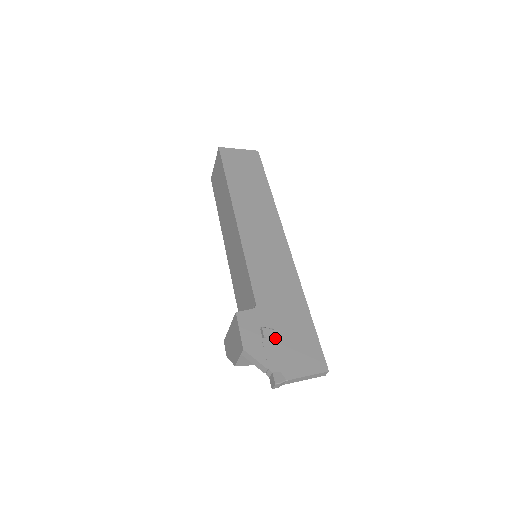
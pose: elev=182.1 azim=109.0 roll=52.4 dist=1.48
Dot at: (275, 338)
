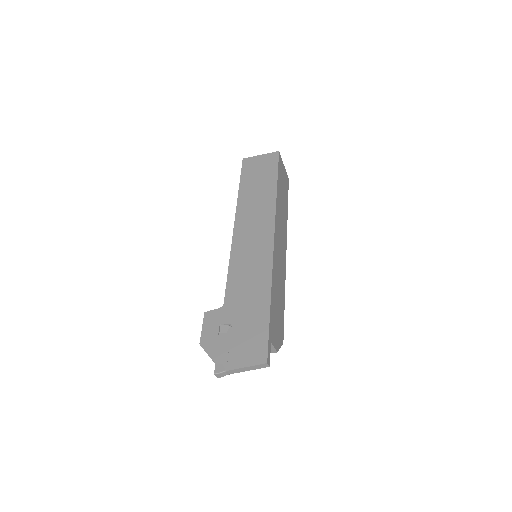
Dot at: (229, 333)
